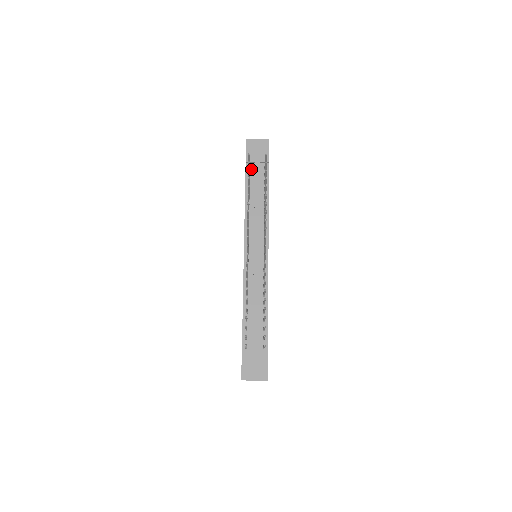
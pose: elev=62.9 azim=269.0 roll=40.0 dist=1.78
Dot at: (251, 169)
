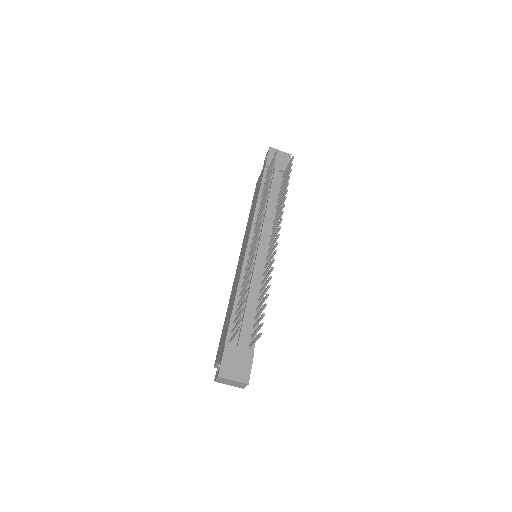
Dot at: occluded
